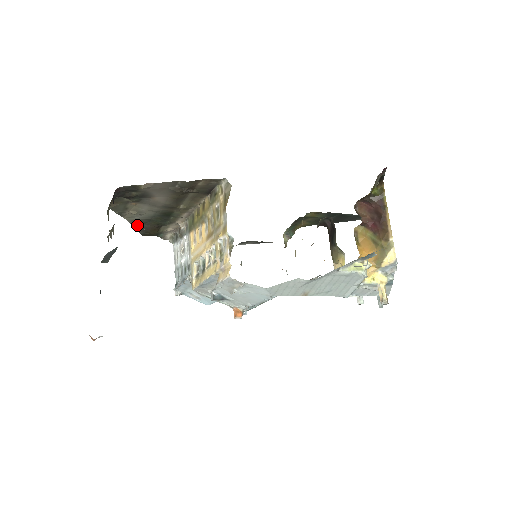
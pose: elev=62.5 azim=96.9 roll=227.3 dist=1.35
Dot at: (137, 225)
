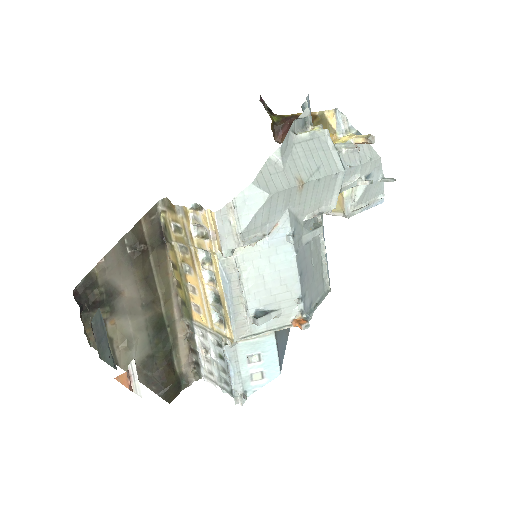
Dot at: (147, 379)
